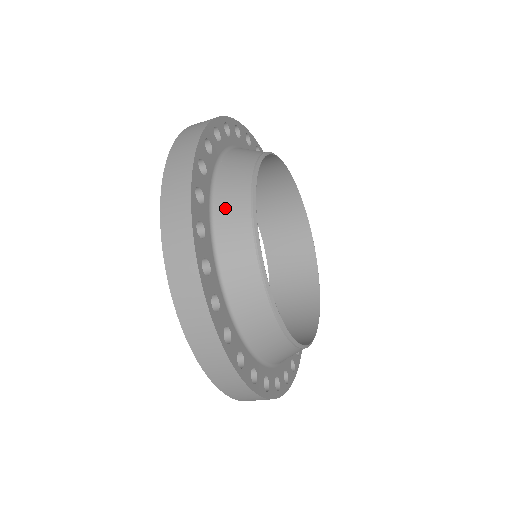
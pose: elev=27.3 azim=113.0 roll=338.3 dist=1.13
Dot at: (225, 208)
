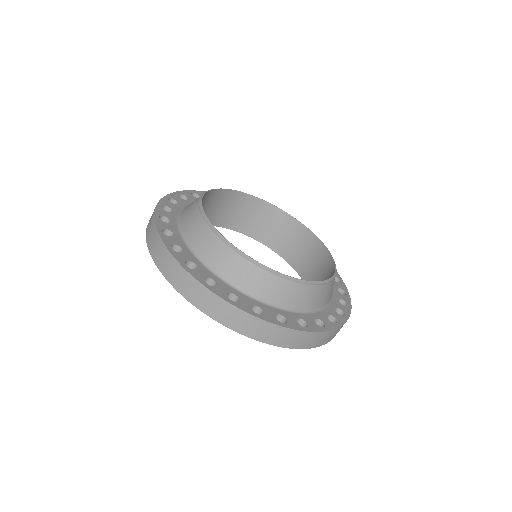
Dot at: occluded
